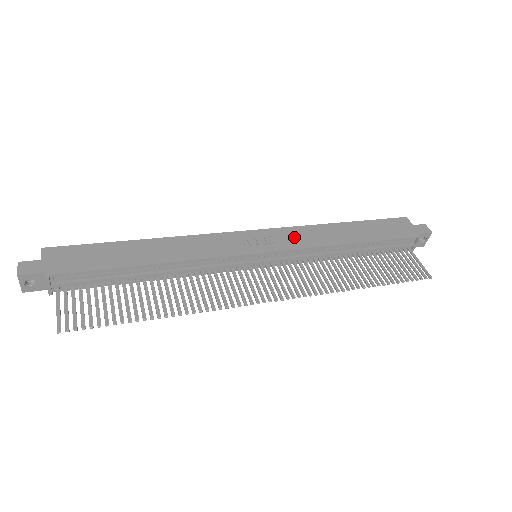
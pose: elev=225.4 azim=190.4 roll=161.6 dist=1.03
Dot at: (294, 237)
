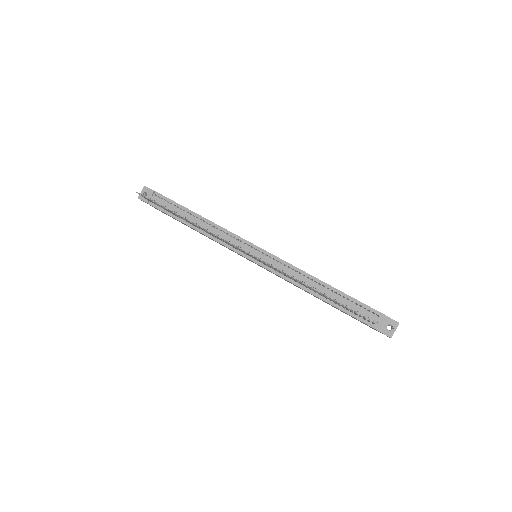
Dot at: occluded
